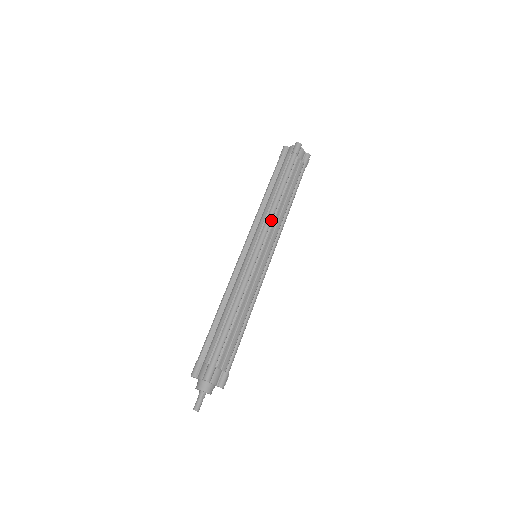
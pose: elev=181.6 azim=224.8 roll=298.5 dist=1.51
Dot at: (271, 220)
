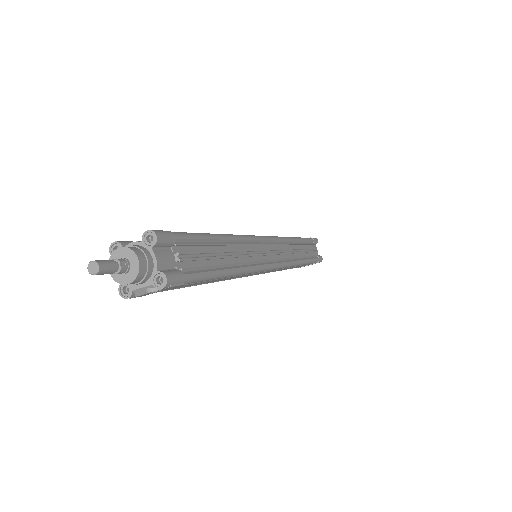
Dot at: (285, 240)
